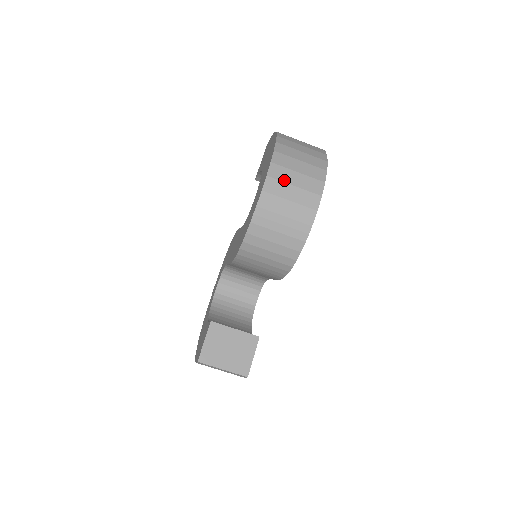
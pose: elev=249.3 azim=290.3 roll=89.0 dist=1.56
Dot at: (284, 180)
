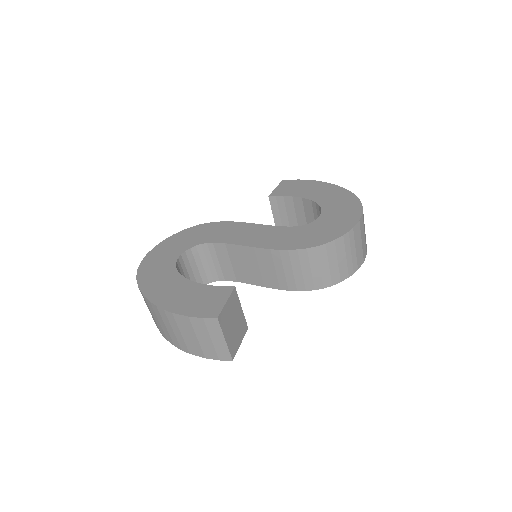
Dot at: occluded
